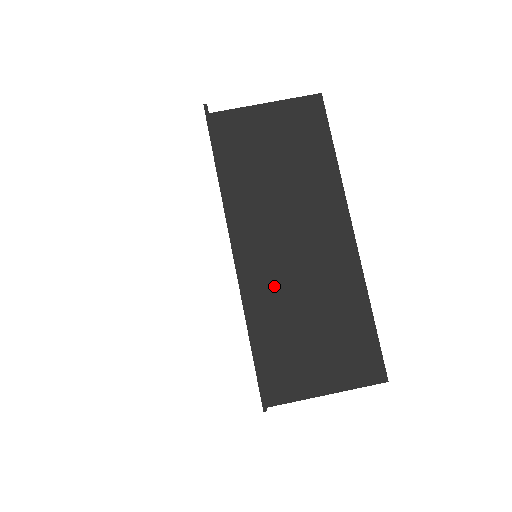
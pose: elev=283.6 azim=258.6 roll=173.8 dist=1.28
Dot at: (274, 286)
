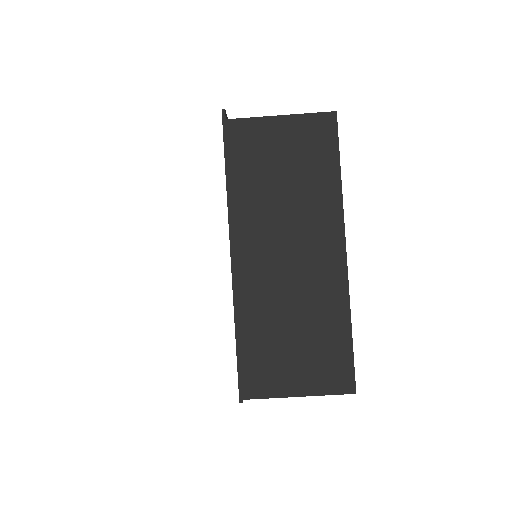
Dot at: (264, 292)
